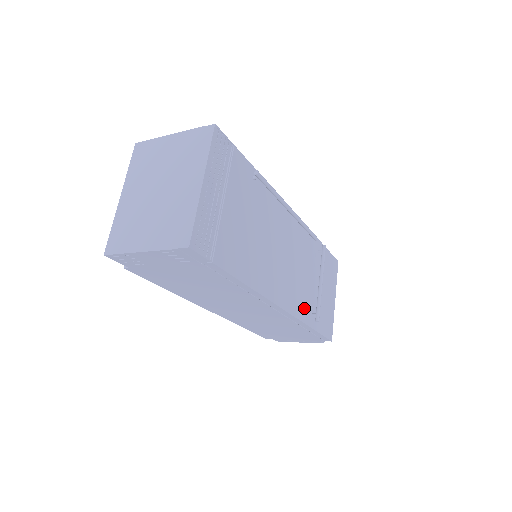
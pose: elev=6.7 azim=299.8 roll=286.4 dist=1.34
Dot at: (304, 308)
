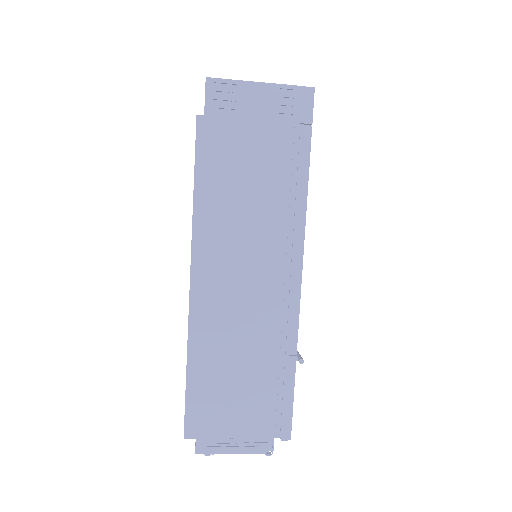
Dot at: occluded
